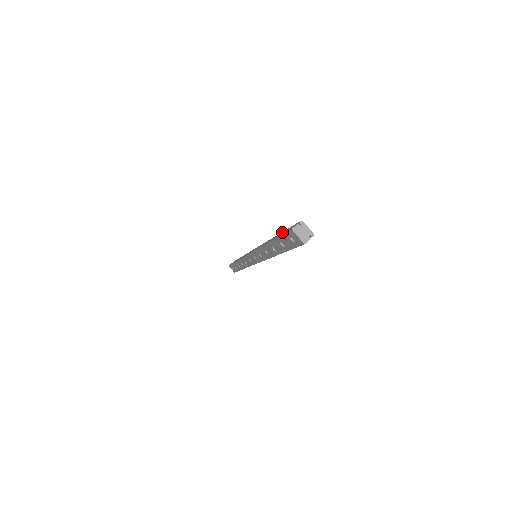
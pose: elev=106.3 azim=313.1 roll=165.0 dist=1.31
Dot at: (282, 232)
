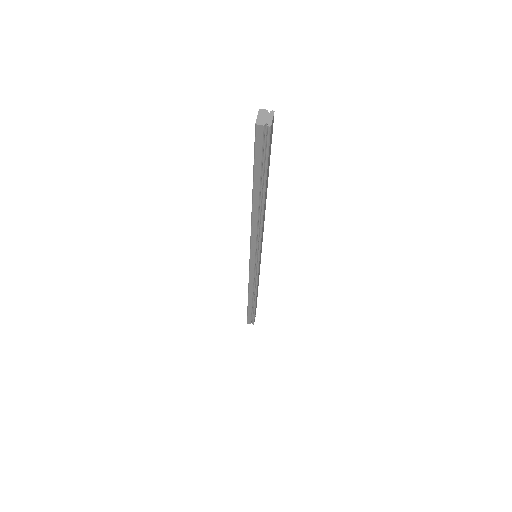
Dot at: occluded
